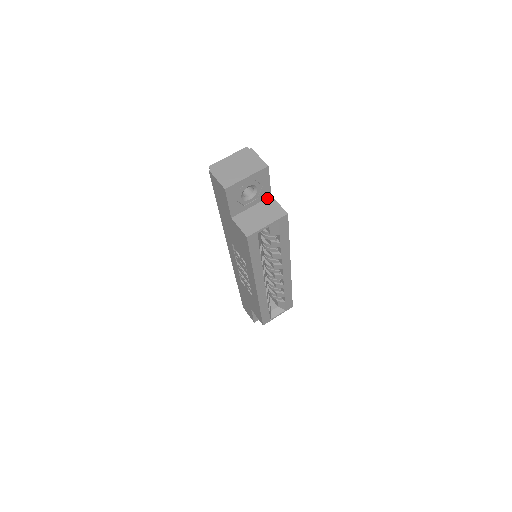
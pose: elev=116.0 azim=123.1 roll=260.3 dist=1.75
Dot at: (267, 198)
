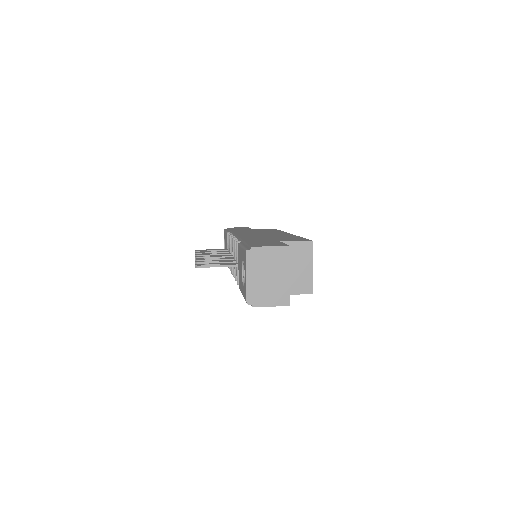
Dot at: occluded
